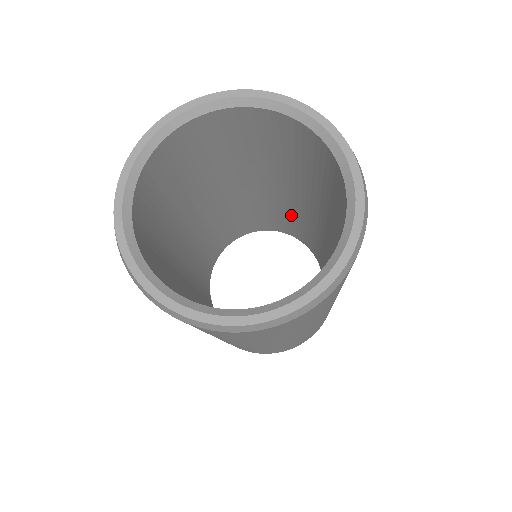
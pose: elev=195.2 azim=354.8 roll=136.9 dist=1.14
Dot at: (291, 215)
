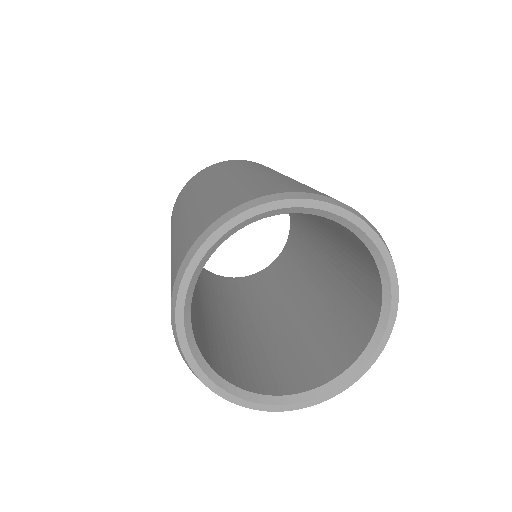
Dot at: occluded
